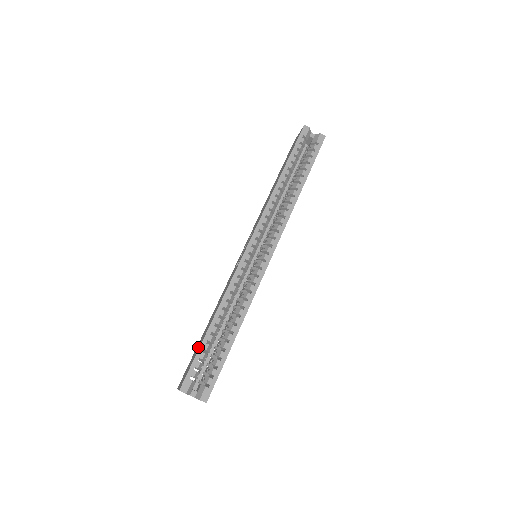
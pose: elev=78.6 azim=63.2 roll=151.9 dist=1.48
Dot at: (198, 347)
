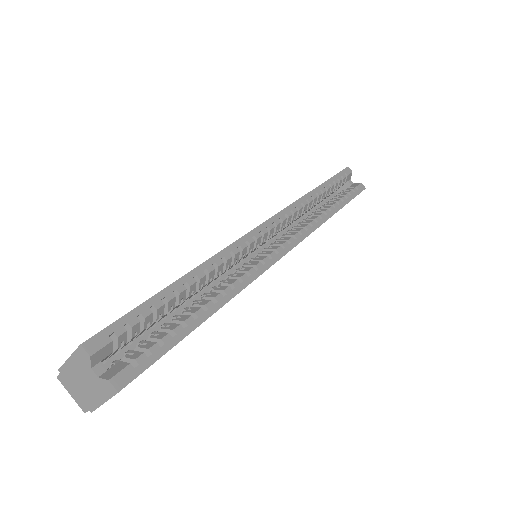
Dot at: occluded
